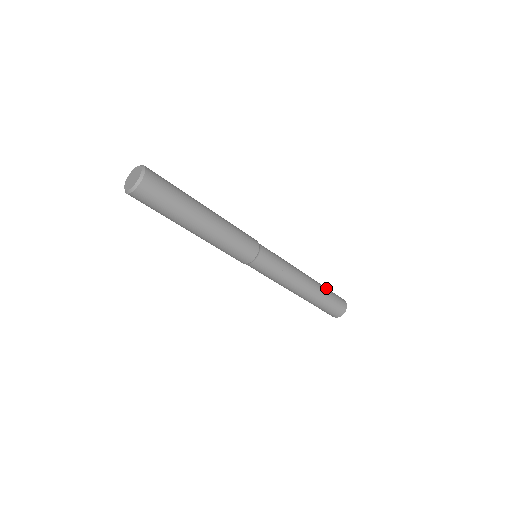
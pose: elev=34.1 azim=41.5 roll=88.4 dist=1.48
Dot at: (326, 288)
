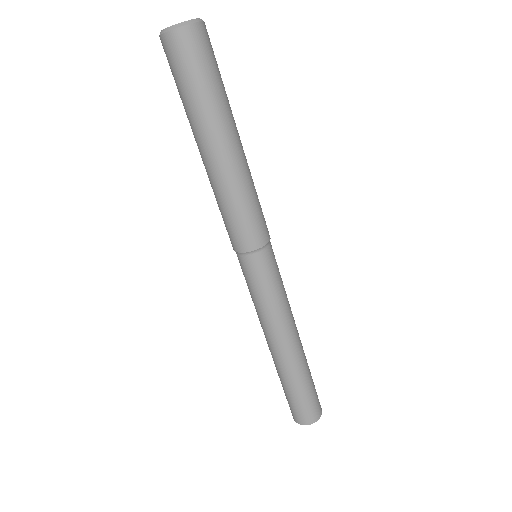
Dot at: (310, 376)
